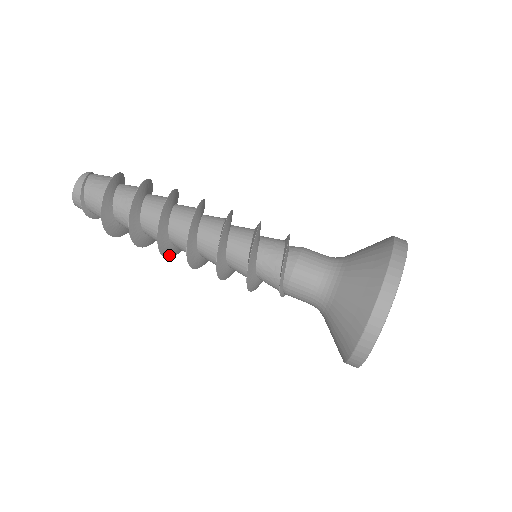
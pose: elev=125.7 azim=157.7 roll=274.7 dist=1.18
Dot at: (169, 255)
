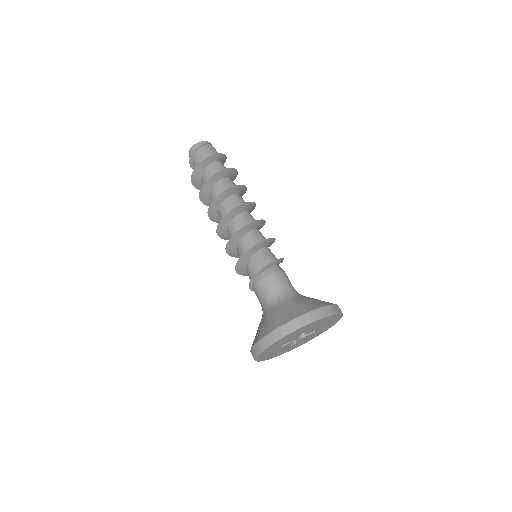
Dot at: (213, 219)
